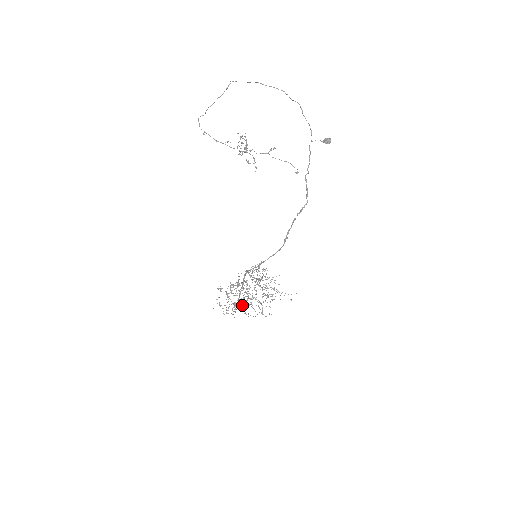
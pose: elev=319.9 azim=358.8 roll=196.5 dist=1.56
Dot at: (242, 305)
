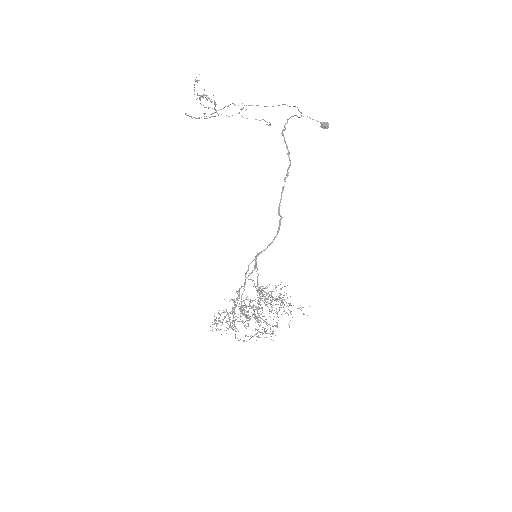
Dot at: (234, 312)
